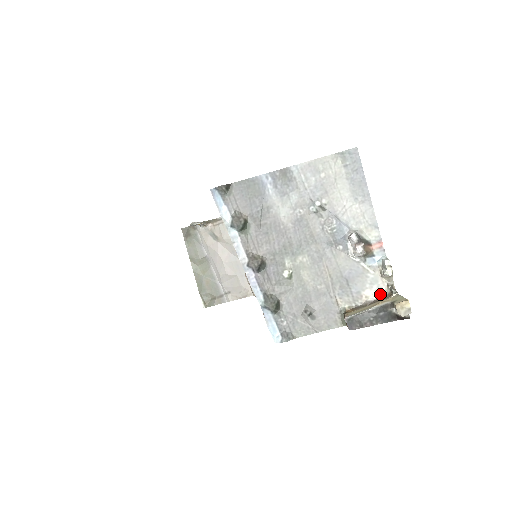
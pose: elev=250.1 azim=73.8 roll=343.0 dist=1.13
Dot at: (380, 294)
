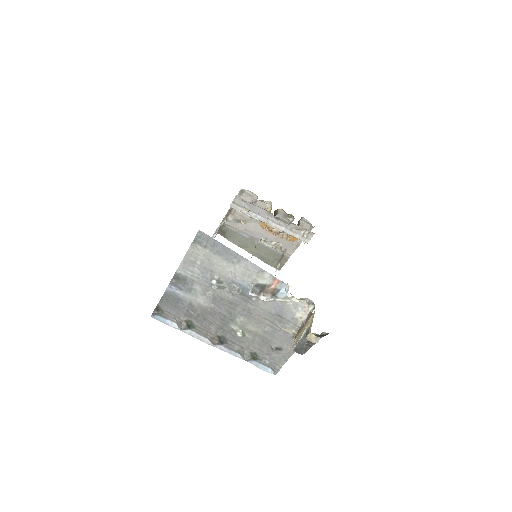
Dot at: (307, 311)
